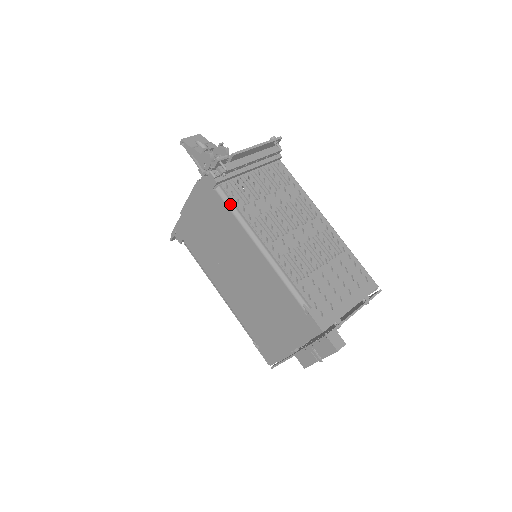
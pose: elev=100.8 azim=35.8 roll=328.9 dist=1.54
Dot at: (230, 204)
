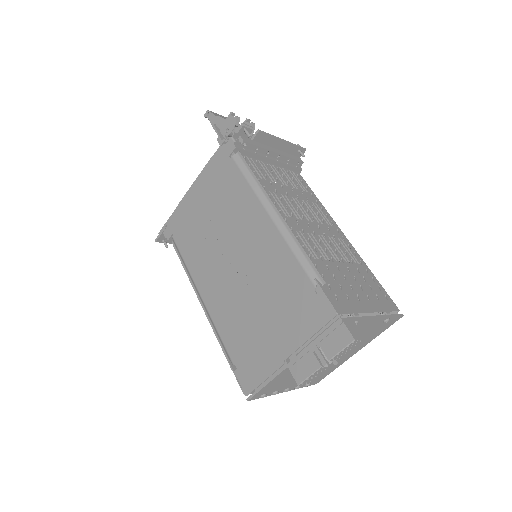
Dot at: (245, 170)
